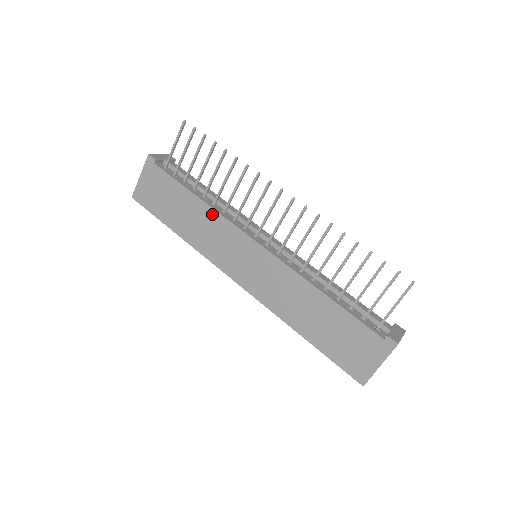
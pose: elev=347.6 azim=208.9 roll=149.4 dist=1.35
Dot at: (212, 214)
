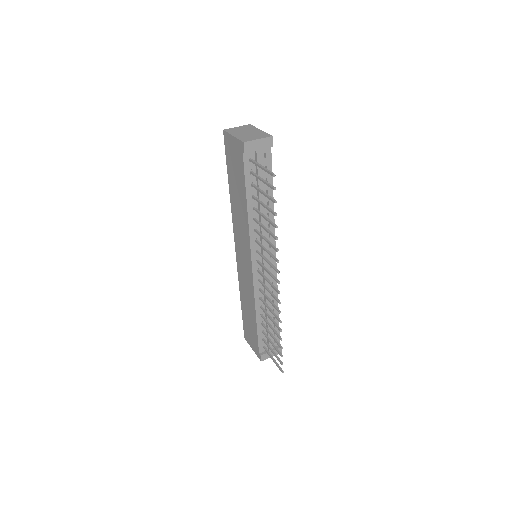
Dot at: (246, 224)
